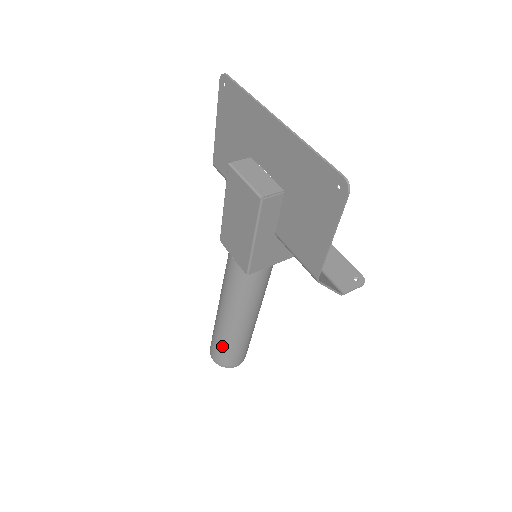
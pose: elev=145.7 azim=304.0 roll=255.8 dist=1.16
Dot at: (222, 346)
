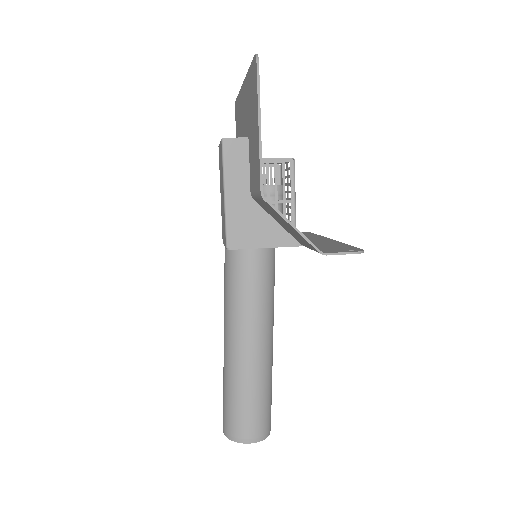
Dot at: (226, 396)
